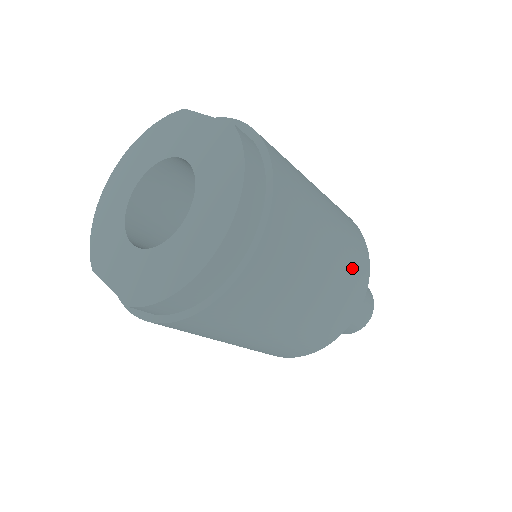
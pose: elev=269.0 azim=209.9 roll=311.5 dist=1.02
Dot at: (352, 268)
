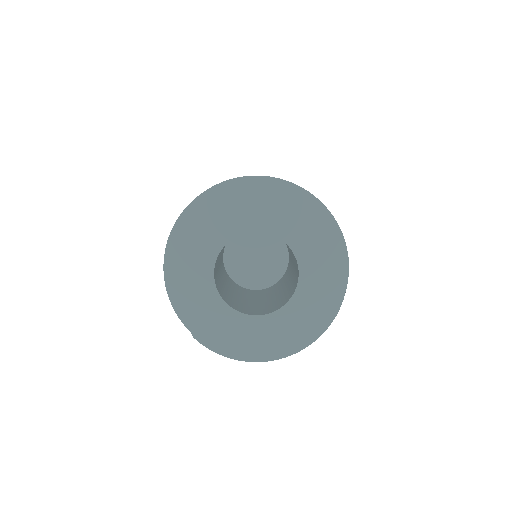
Dot at: occluded
